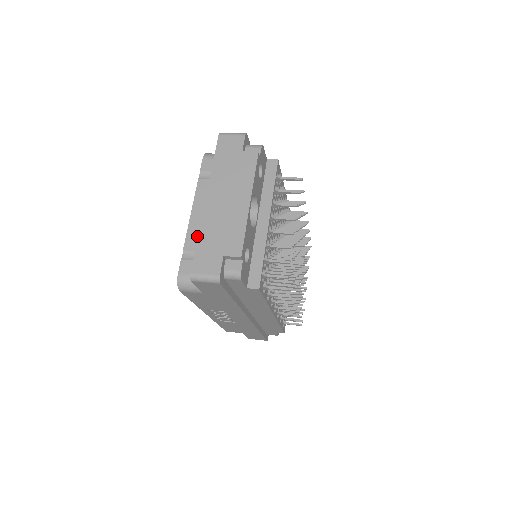
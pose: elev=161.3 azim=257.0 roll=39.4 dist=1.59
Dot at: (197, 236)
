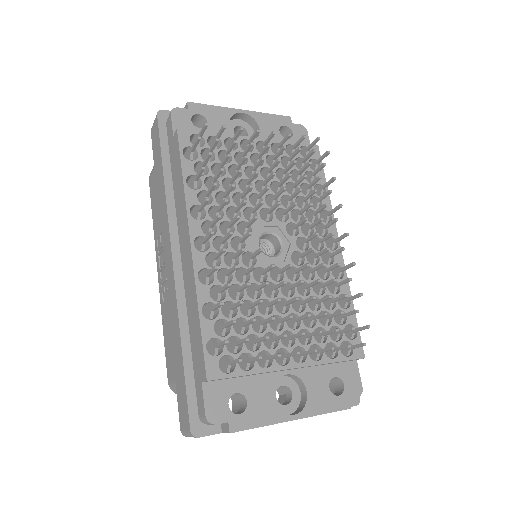
Dot at: occluded
